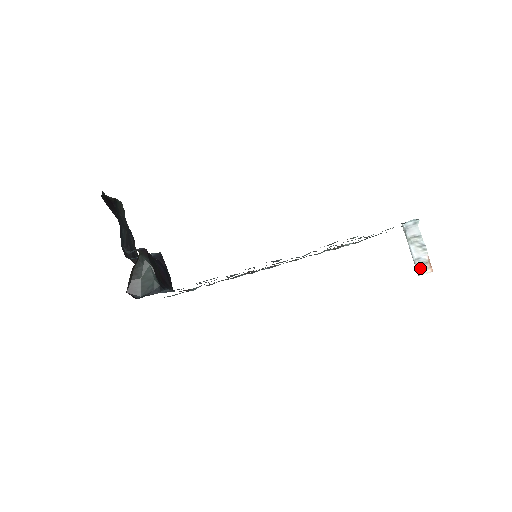
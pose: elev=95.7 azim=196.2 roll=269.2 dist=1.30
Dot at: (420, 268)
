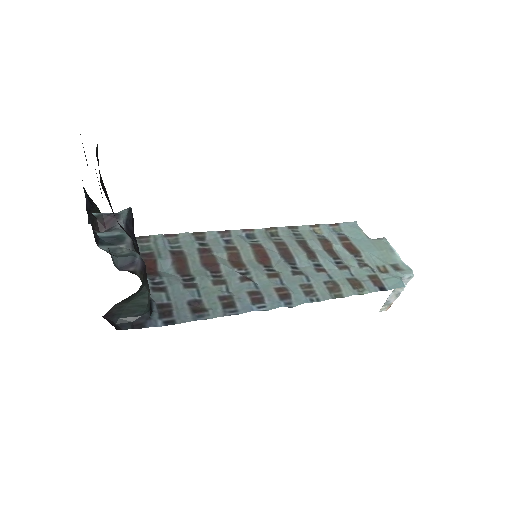
Dot at: (383, 308)
